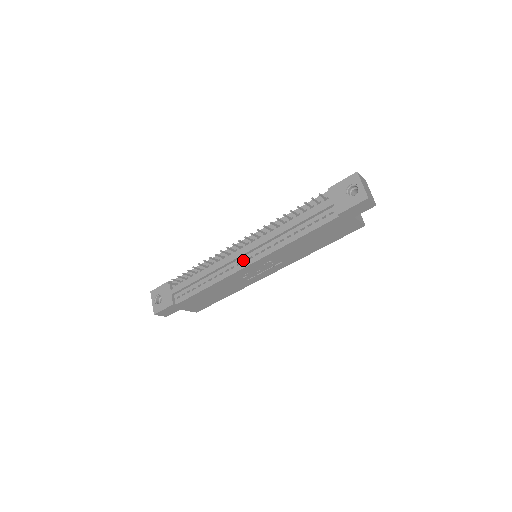
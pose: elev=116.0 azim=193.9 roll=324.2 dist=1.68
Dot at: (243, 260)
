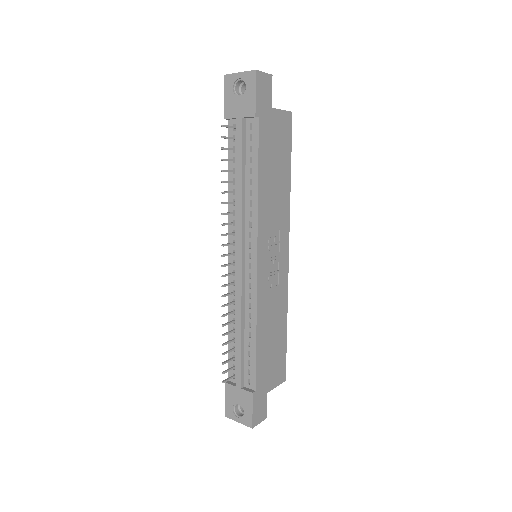
Dot at: (248, 267)
